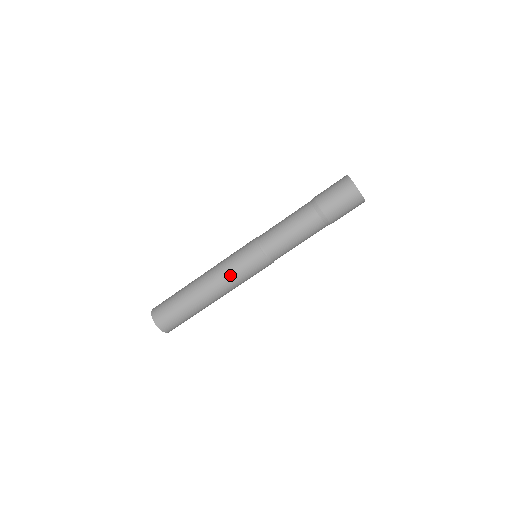
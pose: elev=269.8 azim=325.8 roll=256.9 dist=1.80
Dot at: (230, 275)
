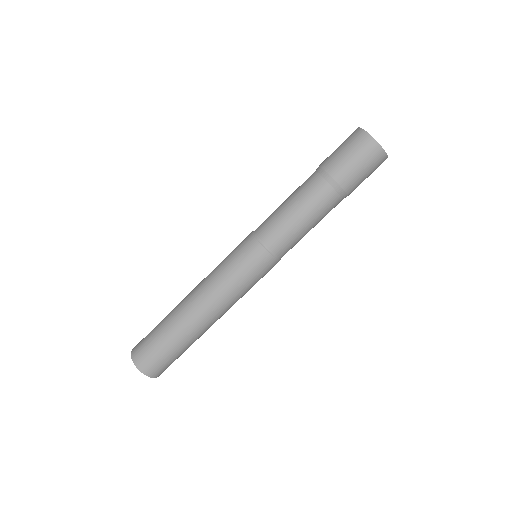
Dot at: (221, 280)
